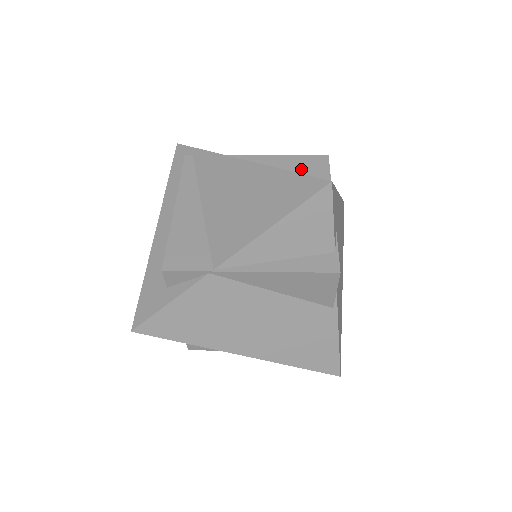
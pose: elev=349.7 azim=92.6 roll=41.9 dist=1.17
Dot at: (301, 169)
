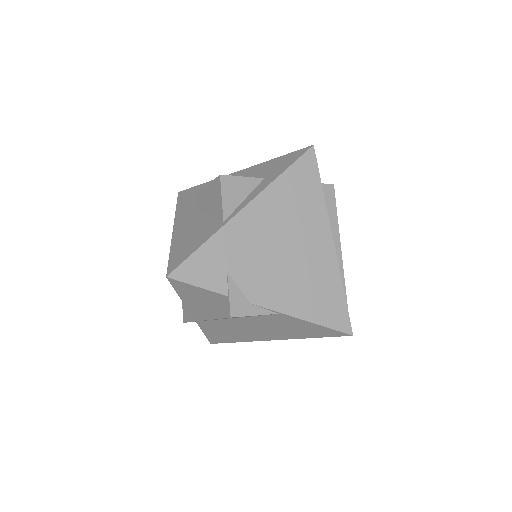
Dot at: (211, 202)
